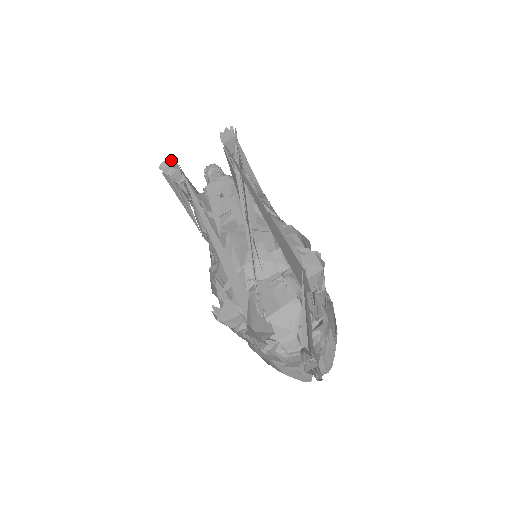
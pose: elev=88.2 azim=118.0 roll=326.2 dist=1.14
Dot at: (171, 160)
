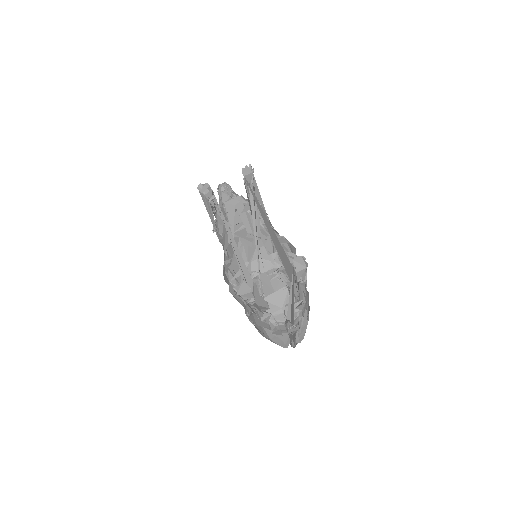
Dot at: (206, 184)
